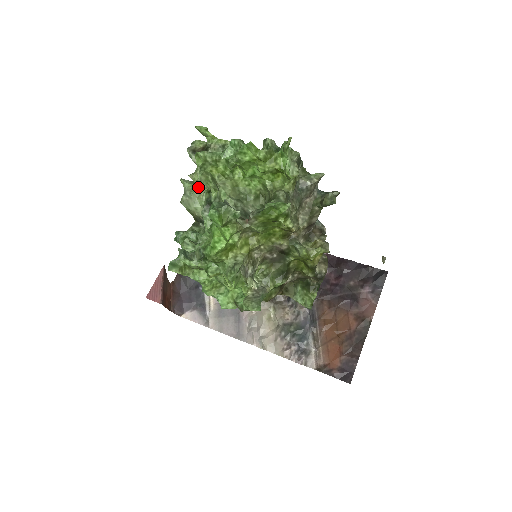
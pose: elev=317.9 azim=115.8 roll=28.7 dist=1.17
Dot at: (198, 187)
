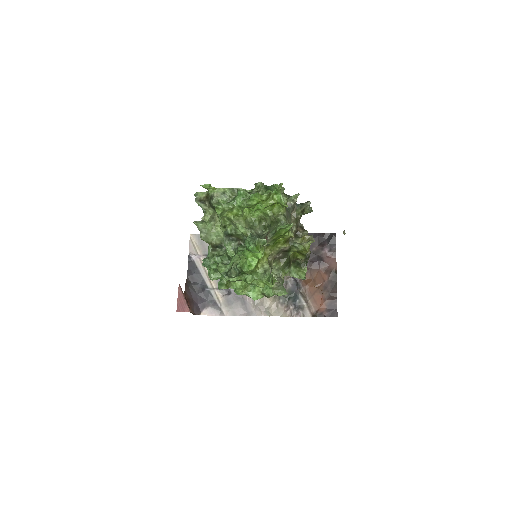
Dot at: (209, 224)
